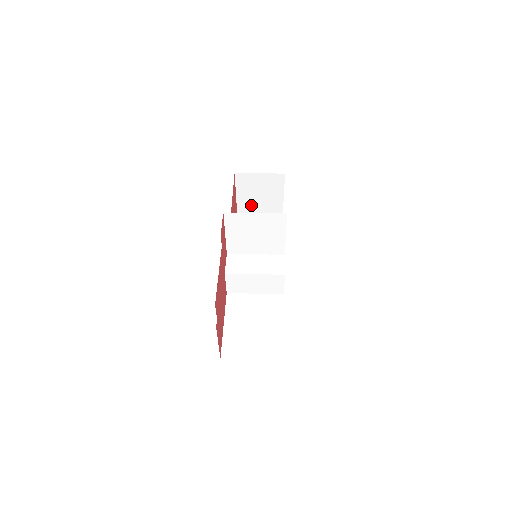
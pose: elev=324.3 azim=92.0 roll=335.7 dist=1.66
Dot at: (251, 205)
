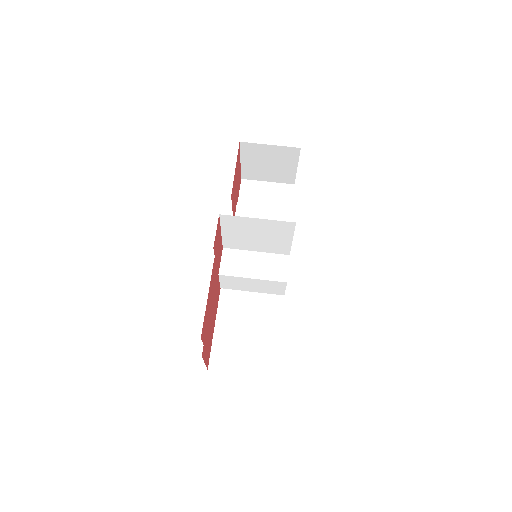
Dot at: (258, 173)
